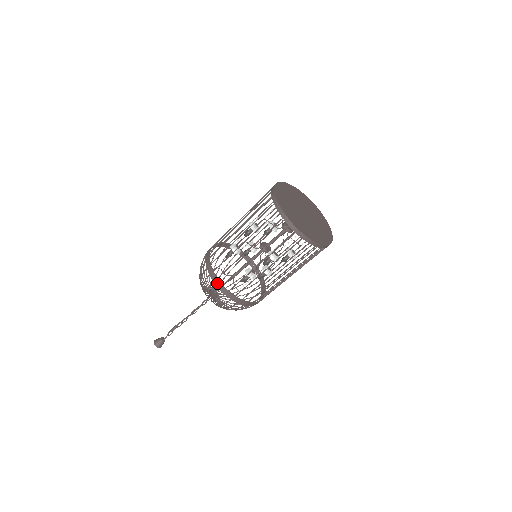
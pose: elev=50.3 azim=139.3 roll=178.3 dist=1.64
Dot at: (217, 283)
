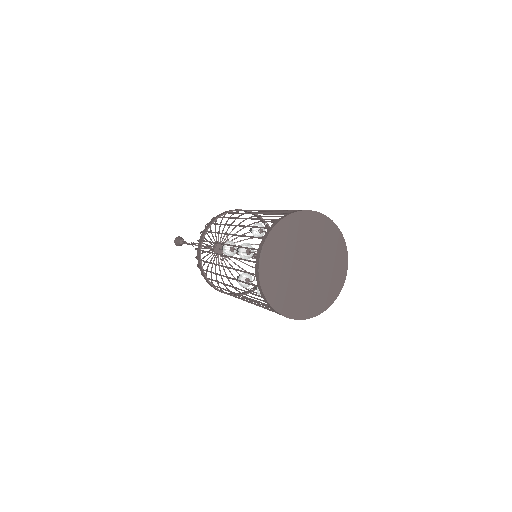
Dot at: (207, 281)
